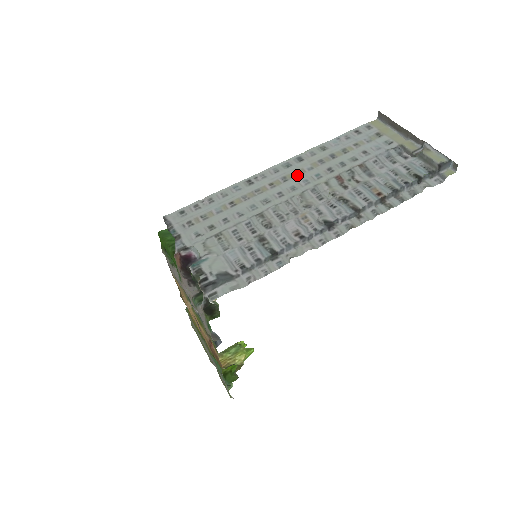
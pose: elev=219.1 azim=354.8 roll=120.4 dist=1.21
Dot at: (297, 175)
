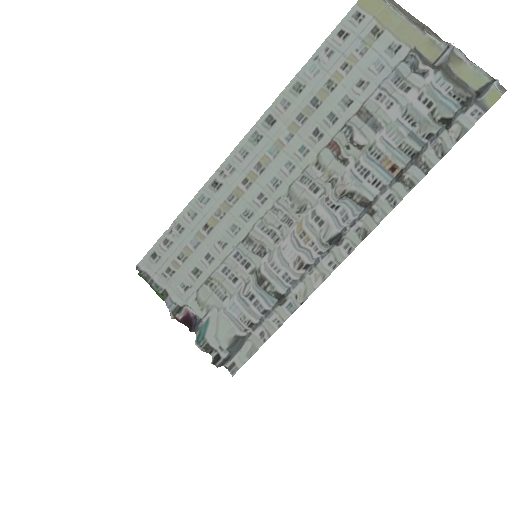
Dot at: (274, 155)
